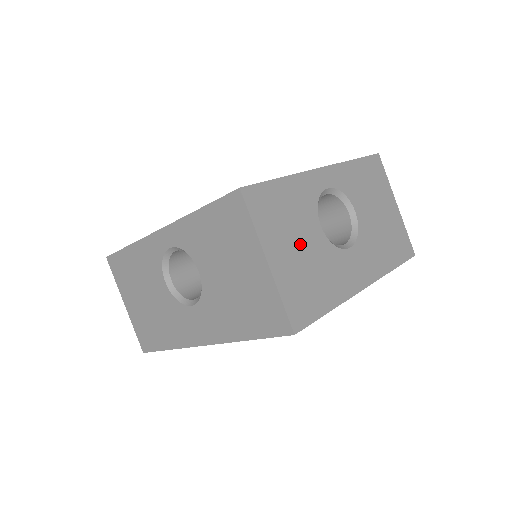
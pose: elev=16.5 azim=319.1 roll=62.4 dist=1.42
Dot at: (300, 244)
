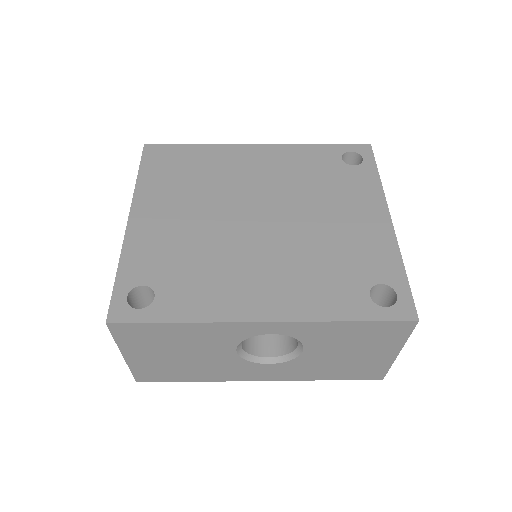
Dot at: occluded
